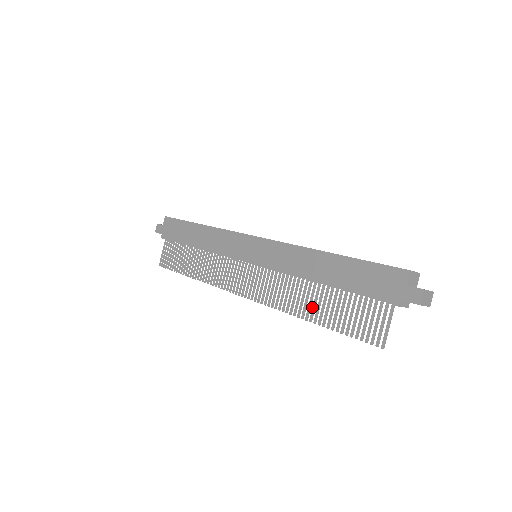
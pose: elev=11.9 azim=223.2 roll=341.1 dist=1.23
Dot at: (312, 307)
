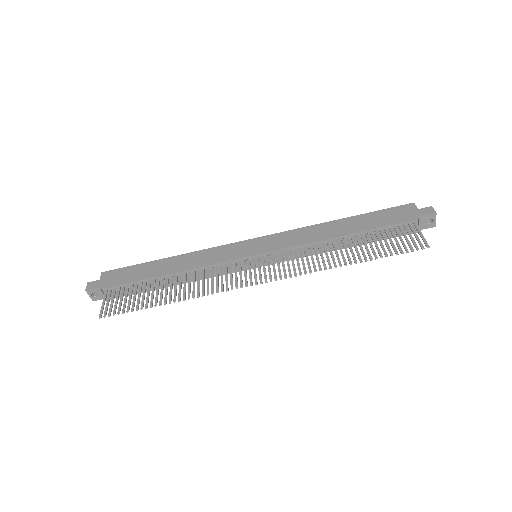
Dot at: occluded
